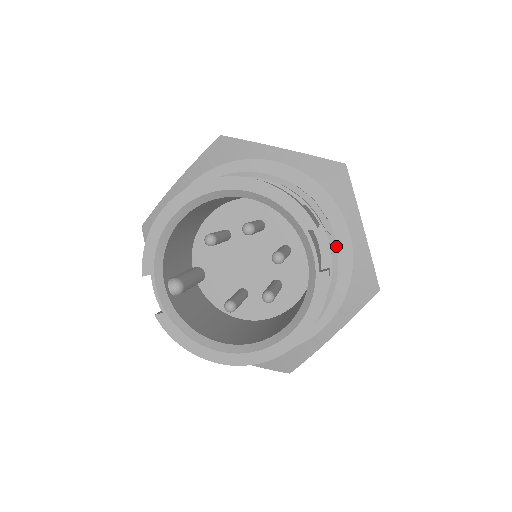
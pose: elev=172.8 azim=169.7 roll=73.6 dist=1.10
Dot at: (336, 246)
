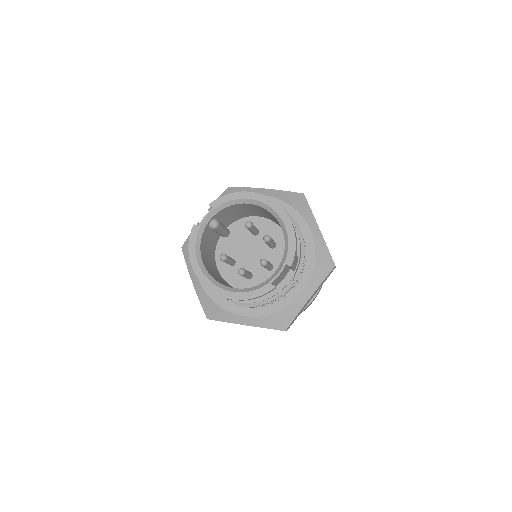
Dot at: (290, 288)
